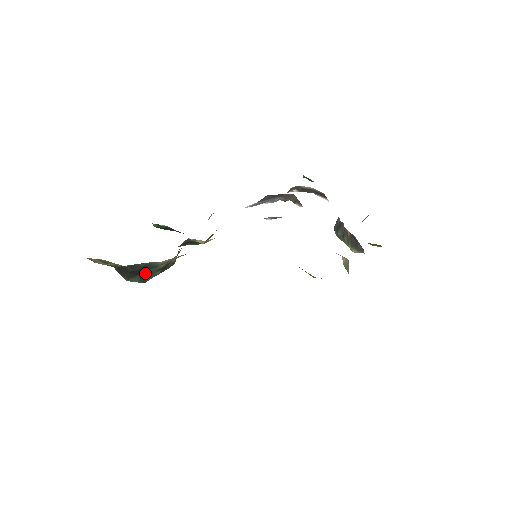
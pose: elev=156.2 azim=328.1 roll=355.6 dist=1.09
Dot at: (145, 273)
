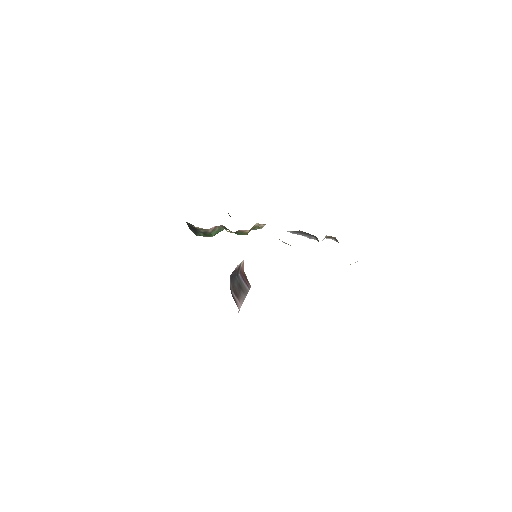
Dot at: (196, 231)
